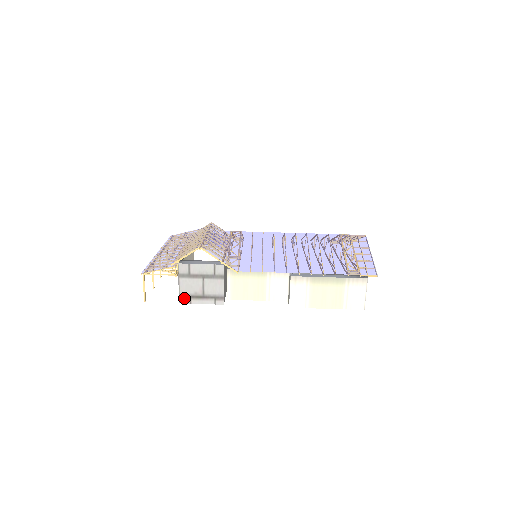
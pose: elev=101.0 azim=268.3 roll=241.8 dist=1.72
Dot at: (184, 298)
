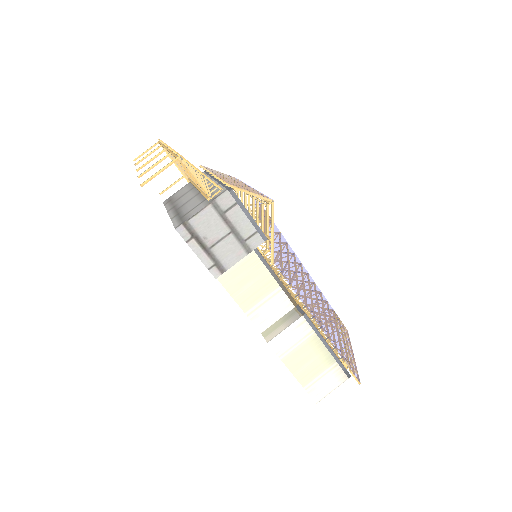
Dot at: (187, 229)
